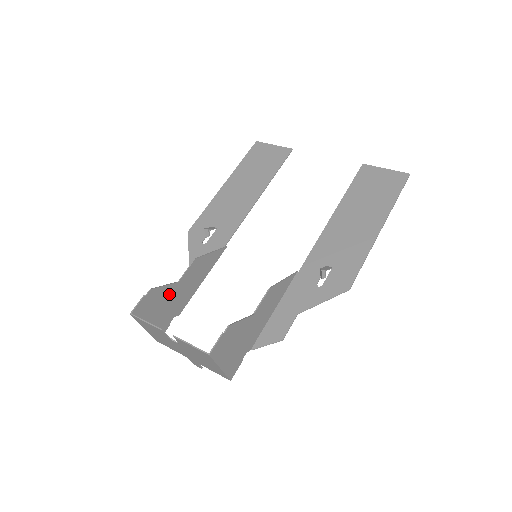
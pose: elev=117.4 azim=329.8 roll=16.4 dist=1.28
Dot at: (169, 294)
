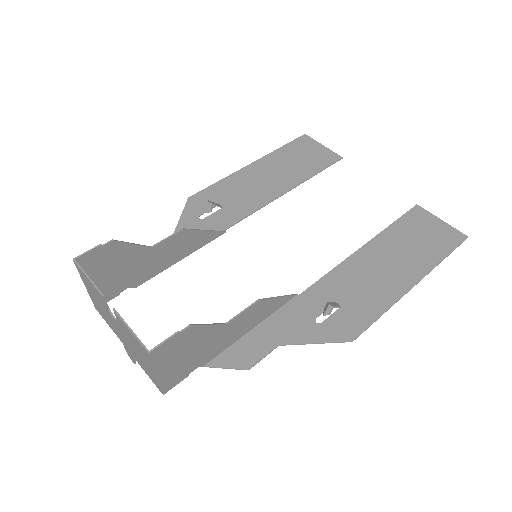
Dot at: (134, 257)
